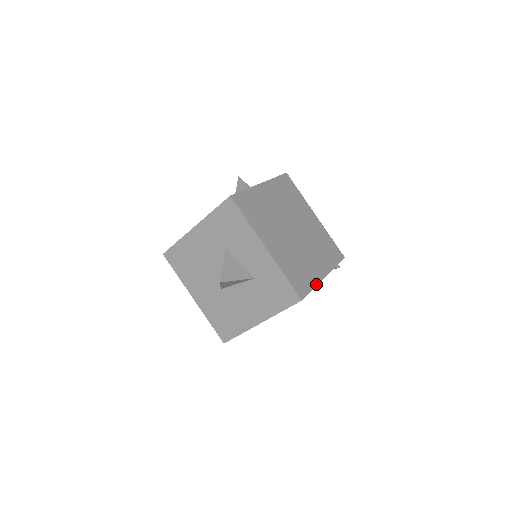
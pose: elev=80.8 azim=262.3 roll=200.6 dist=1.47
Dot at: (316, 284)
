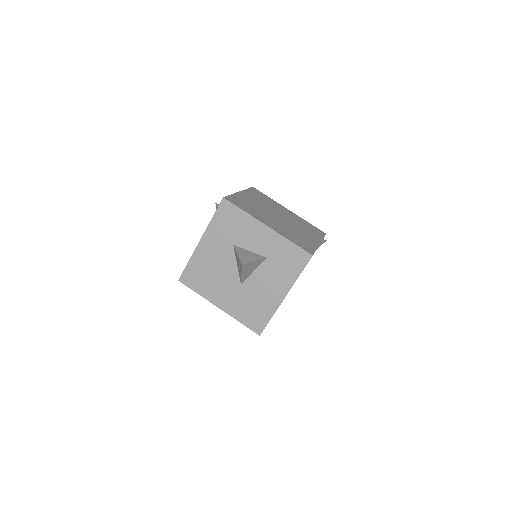
Dot at: (316, 247)
